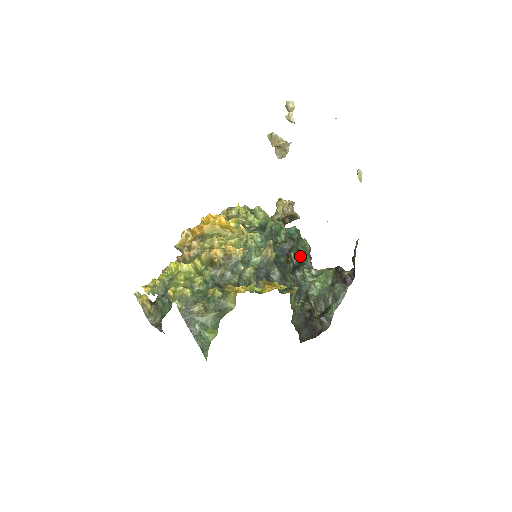
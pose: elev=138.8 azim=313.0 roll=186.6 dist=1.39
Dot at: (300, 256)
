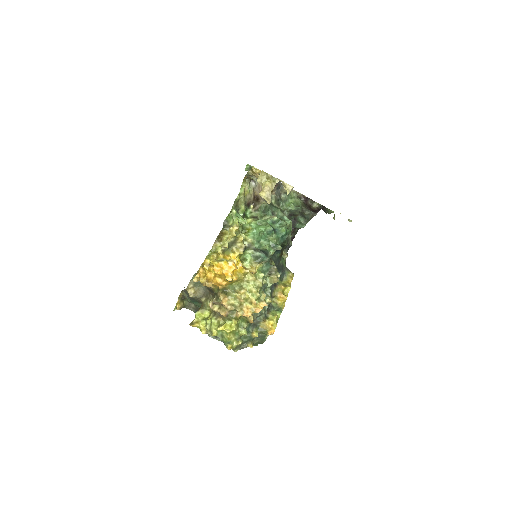
Dot at: (290, 243)
